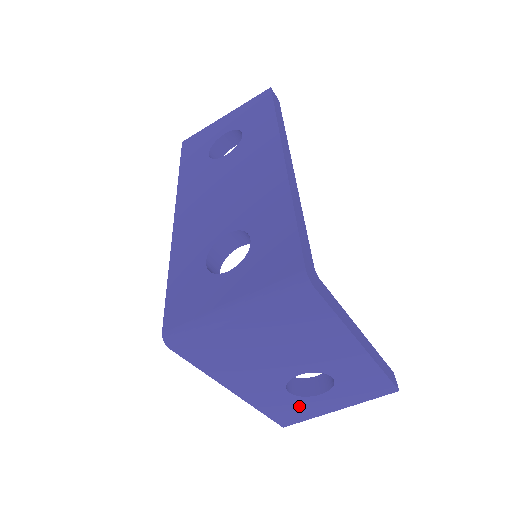
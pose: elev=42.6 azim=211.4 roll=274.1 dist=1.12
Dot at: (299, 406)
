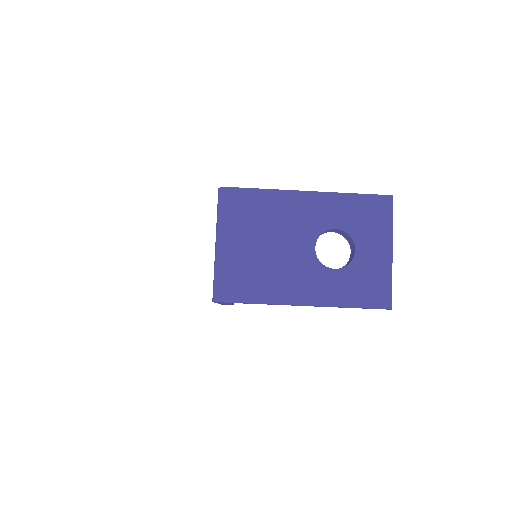
Dot at: (363, 275)
